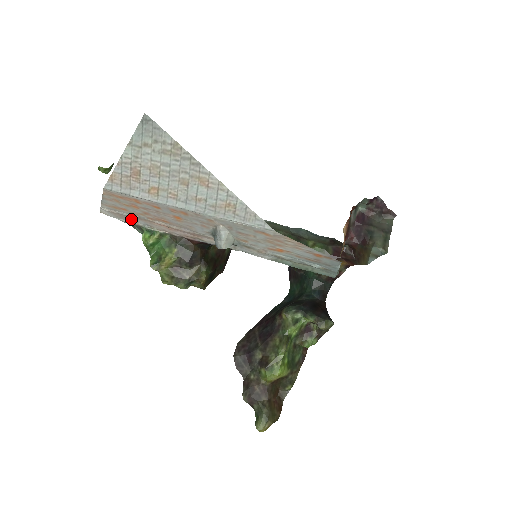
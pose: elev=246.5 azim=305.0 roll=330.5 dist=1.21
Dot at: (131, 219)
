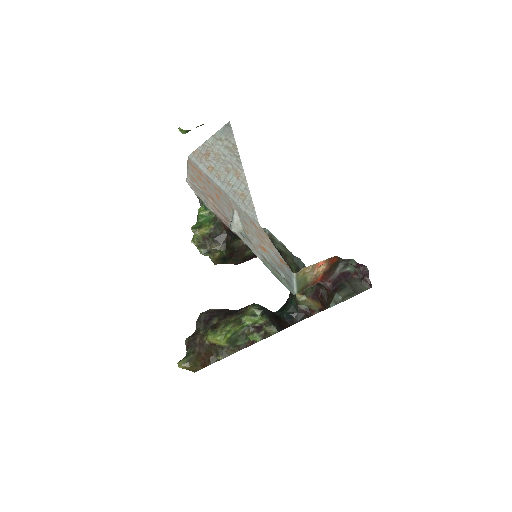
Dot at: (199, 193)
